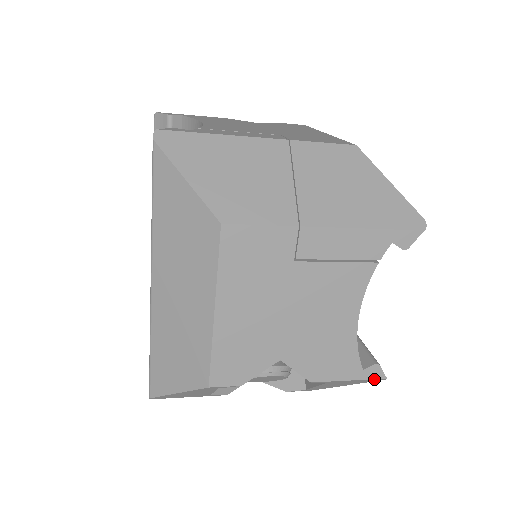
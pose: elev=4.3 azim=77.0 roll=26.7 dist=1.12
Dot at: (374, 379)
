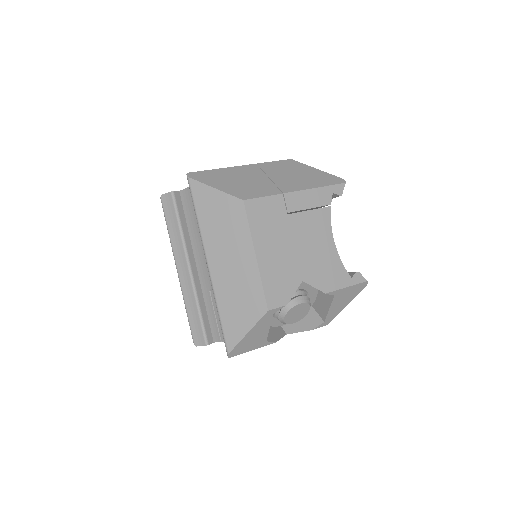
Dot at: (360, 284)
